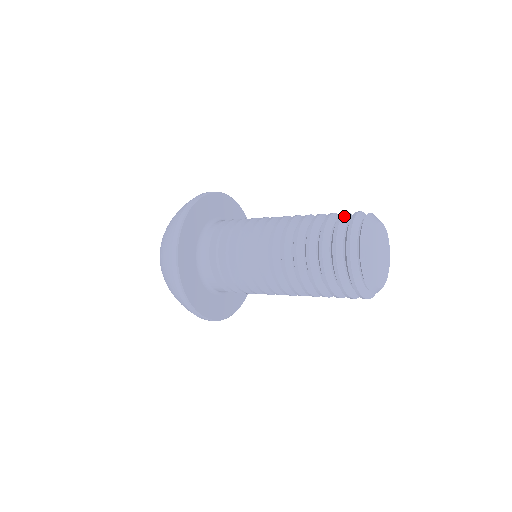
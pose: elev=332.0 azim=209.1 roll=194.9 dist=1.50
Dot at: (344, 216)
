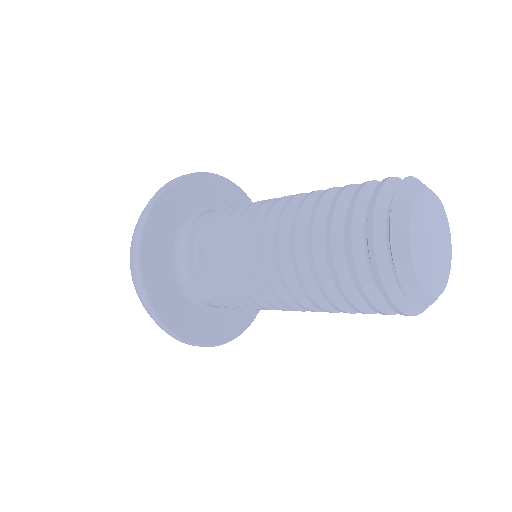
Dot at: (357, 203)
